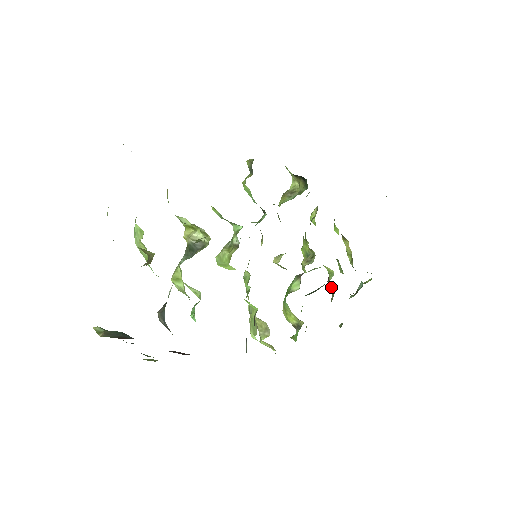
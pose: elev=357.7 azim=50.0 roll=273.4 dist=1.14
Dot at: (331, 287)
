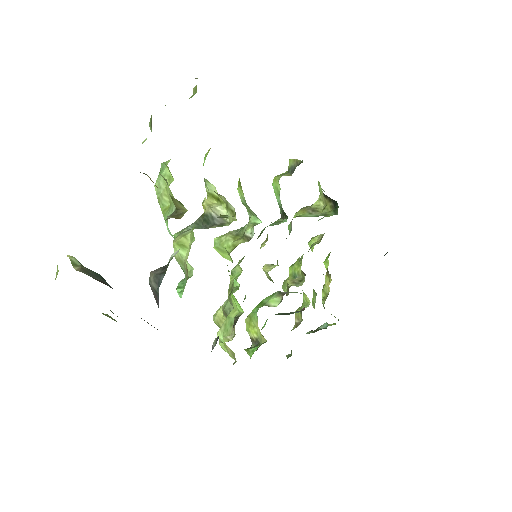
Dot at: (299, 316)
